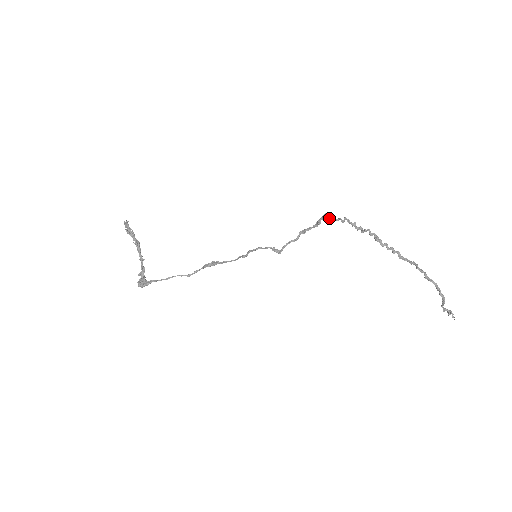
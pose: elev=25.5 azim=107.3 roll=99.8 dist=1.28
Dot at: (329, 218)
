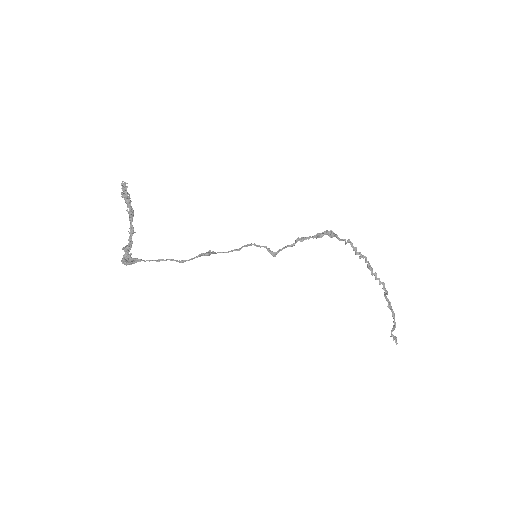
Dot at: (334, 236)
